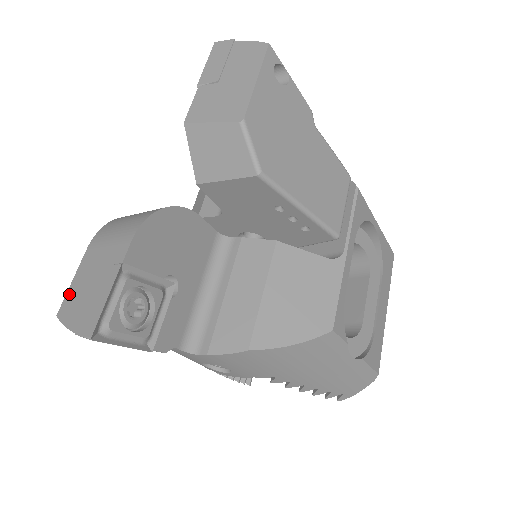
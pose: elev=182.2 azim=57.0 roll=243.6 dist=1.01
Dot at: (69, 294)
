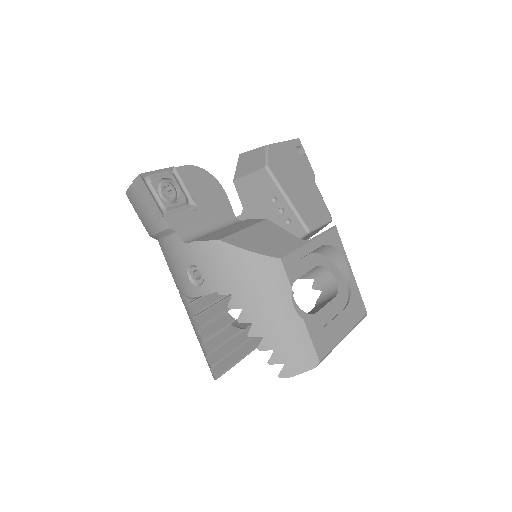
Dot at: occluded
